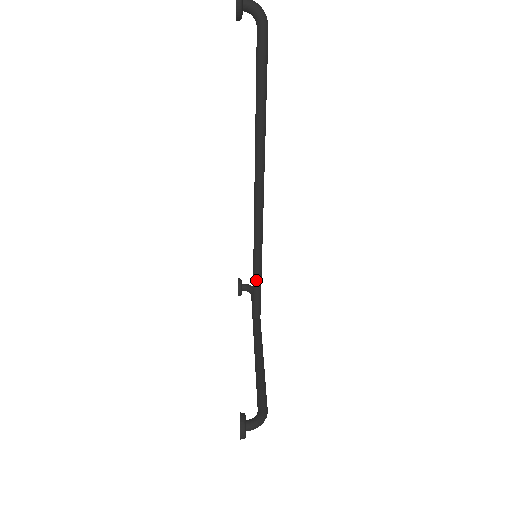
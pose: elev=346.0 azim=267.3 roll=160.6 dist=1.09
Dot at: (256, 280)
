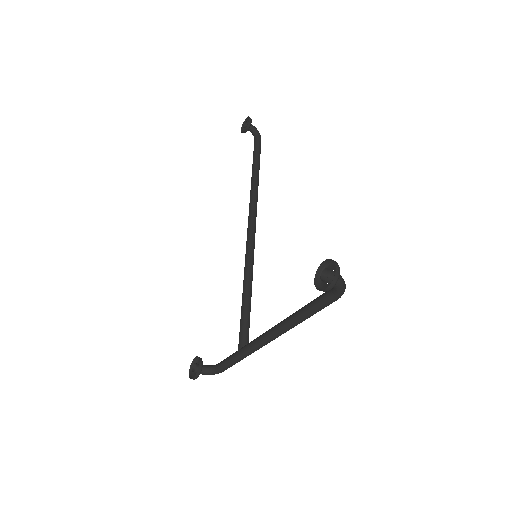
Dot at: (247, 296)
